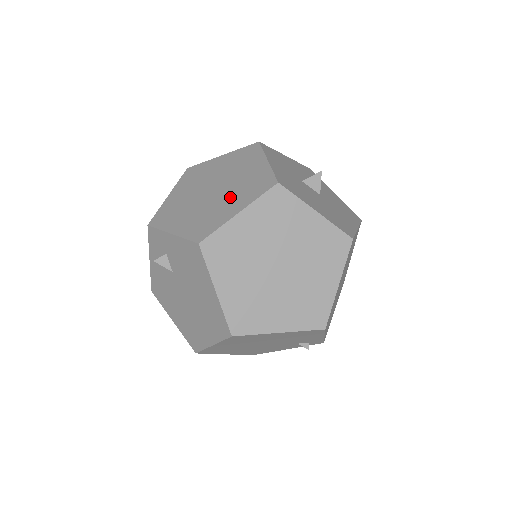
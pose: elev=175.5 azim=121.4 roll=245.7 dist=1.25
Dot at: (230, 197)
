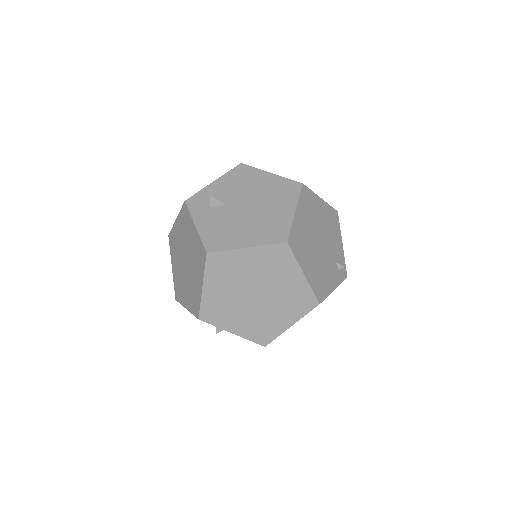
Dot at: occluded
